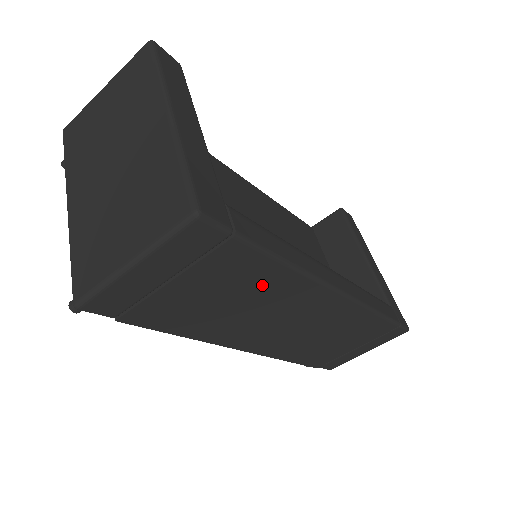
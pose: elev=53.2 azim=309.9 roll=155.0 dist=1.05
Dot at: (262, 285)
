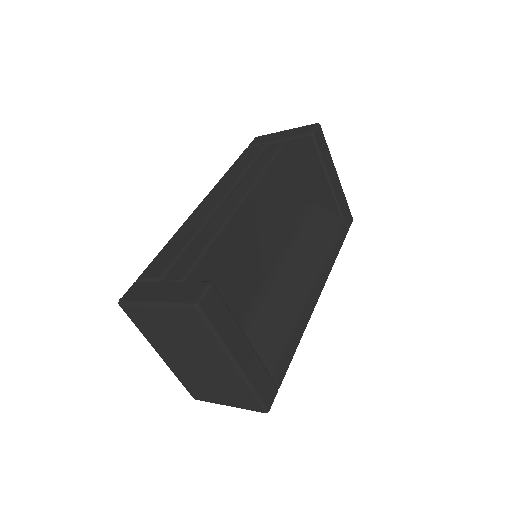
Dot at: occluded
